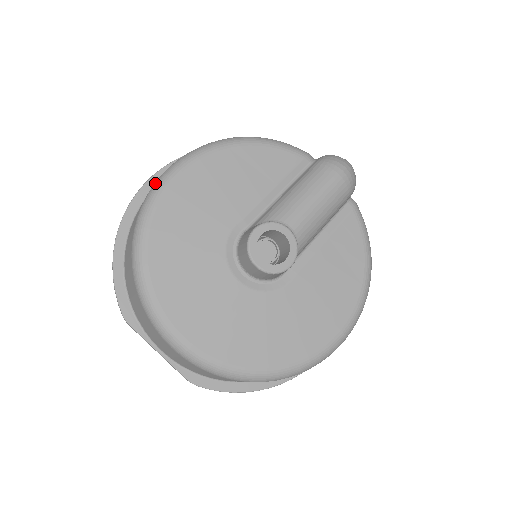
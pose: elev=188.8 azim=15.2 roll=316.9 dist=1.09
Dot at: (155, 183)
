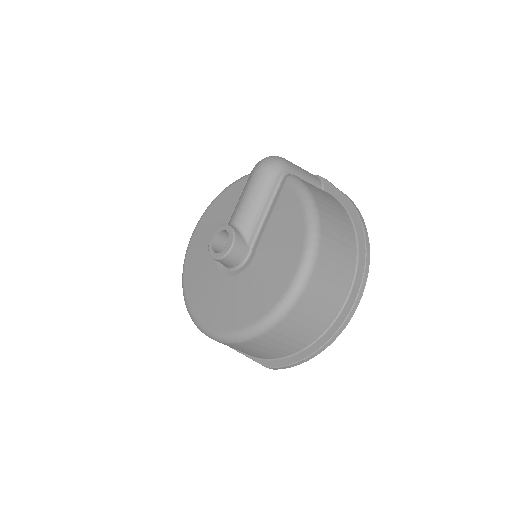
Dot at: occluded
